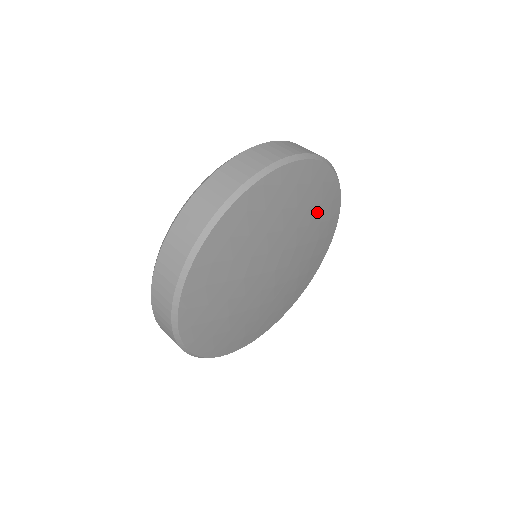
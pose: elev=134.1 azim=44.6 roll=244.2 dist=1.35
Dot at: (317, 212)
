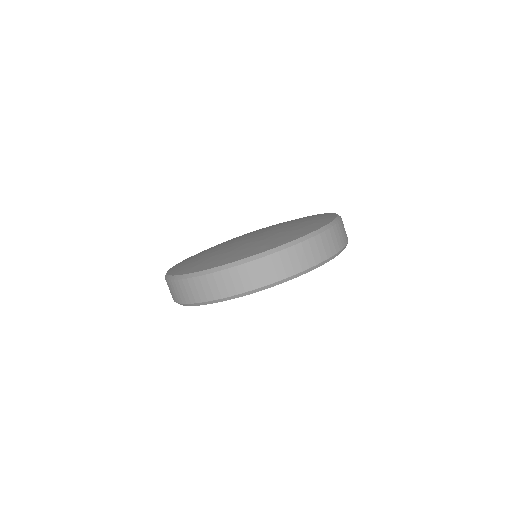
Dot at: occluded
